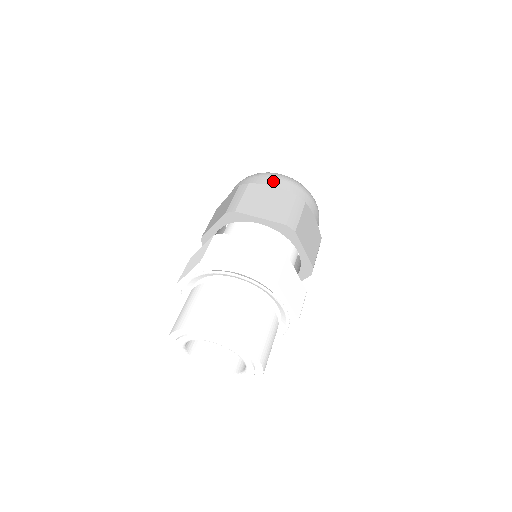
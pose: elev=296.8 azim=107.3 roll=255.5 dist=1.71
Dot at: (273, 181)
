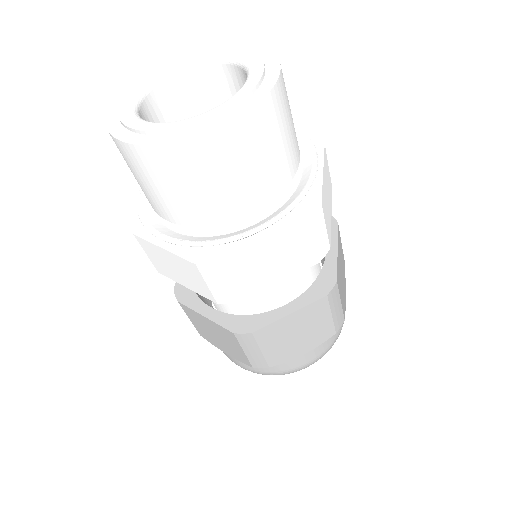
Dot at: occluded
